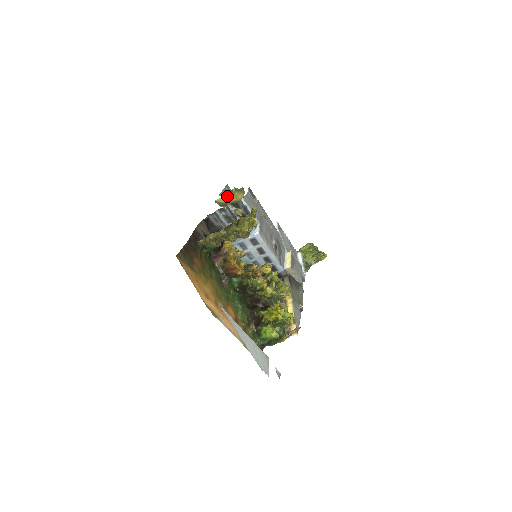
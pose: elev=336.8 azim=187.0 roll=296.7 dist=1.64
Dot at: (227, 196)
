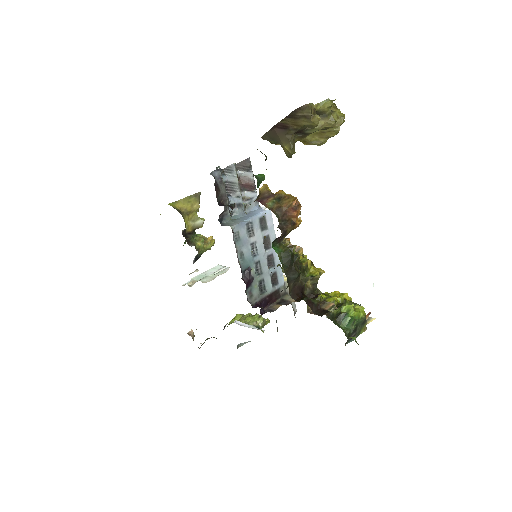
Dot at: (181, 202)
